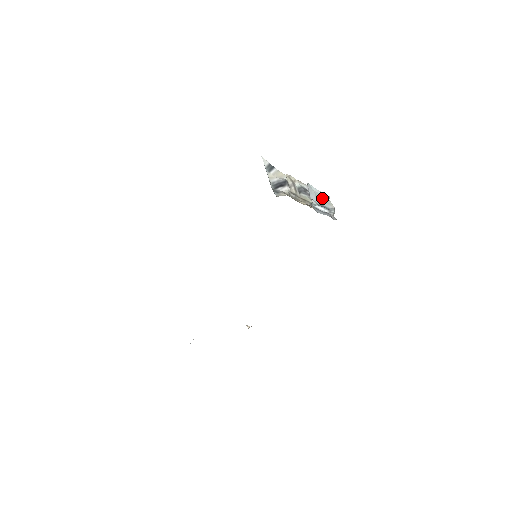
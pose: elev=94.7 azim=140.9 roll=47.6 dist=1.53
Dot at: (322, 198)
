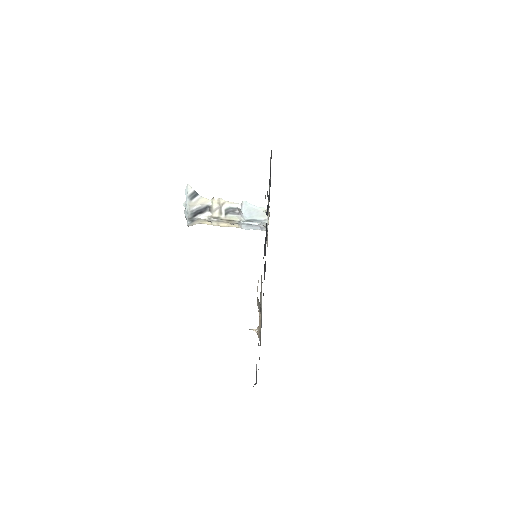
Dot at: (257, 212)
